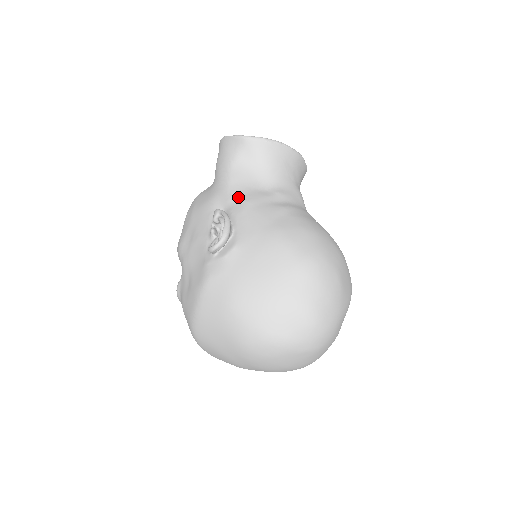
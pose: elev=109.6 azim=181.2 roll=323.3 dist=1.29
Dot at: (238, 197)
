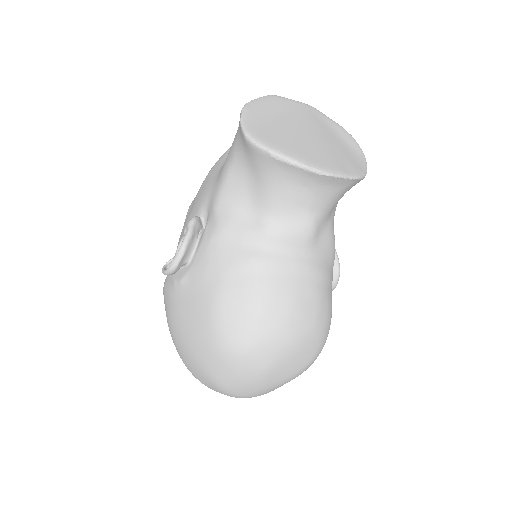
Dot at: (218, 214)
